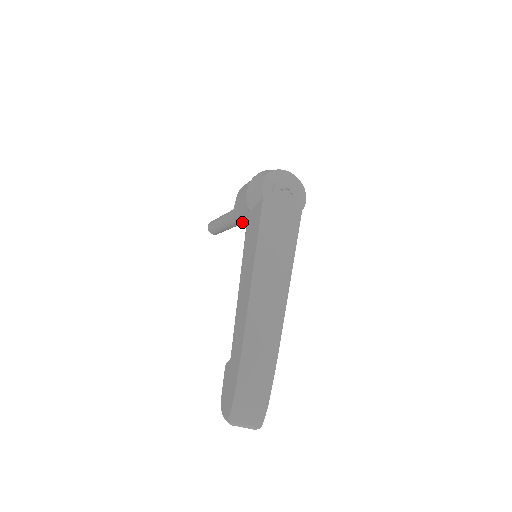
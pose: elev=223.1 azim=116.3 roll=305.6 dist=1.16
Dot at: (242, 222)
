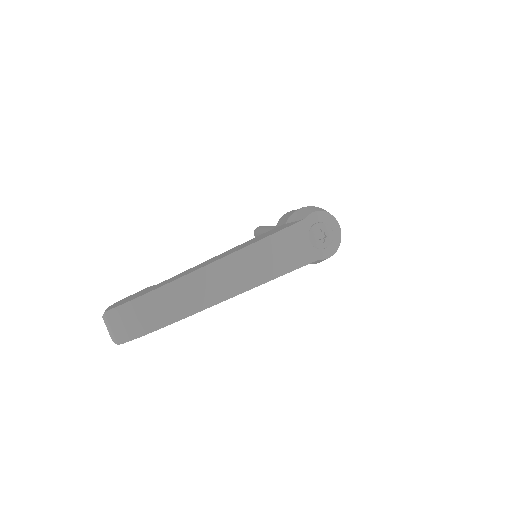
Dot at: occluded
